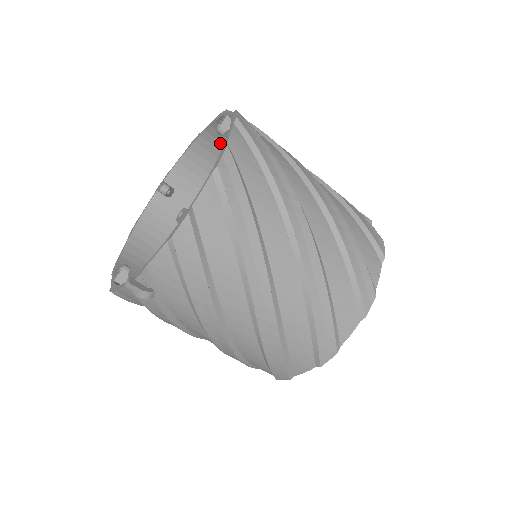
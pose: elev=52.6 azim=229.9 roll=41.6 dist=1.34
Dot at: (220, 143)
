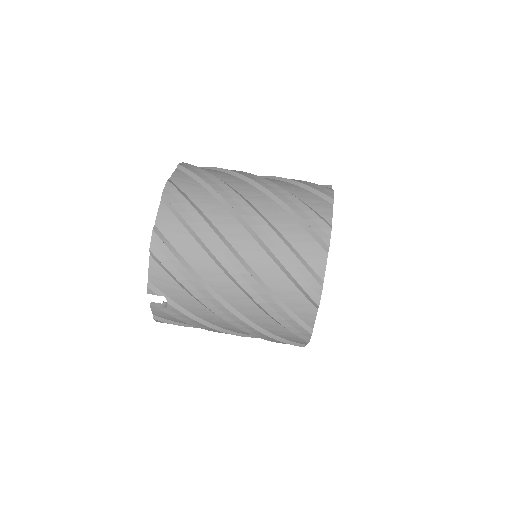
Dot at: occluded
